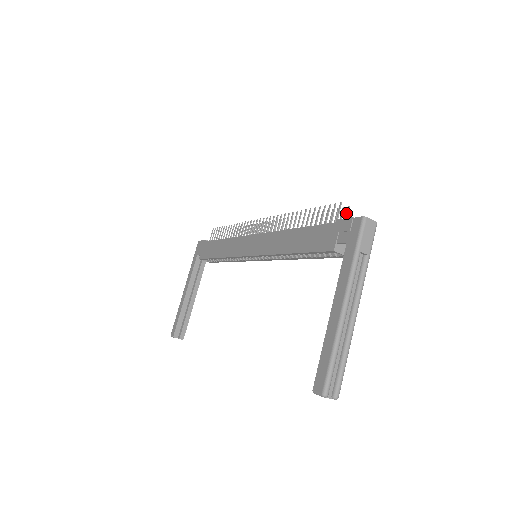
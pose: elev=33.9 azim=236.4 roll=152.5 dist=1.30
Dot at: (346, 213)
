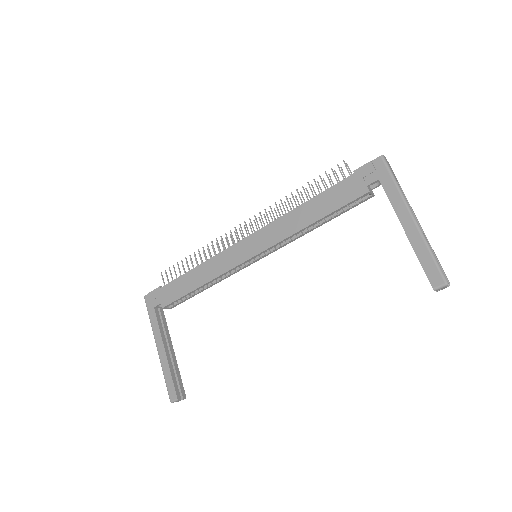
Dot at: occluded
